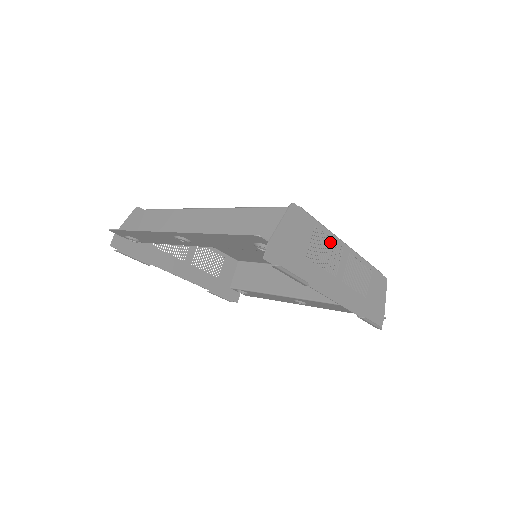
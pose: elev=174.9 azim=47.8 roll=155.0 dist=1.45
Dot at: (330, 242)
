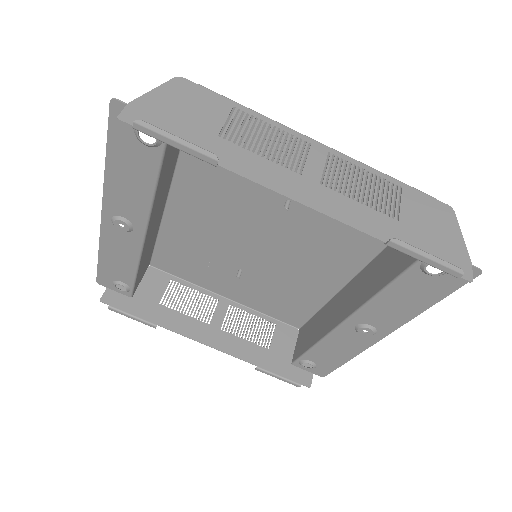
Dot at: (275, 131)
